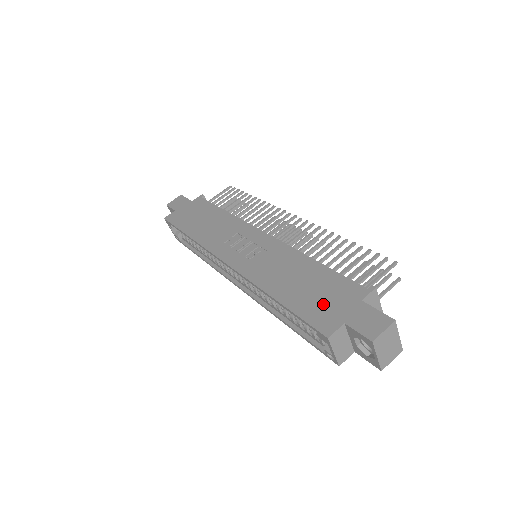
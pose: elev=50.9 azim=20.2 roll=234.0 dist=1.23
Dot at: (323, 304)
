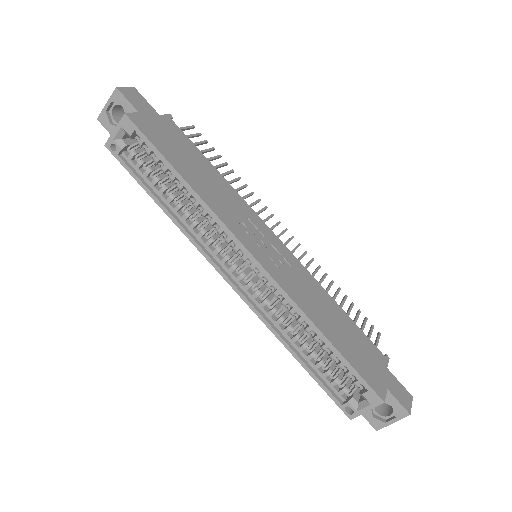
Dot at: (366, 361)
